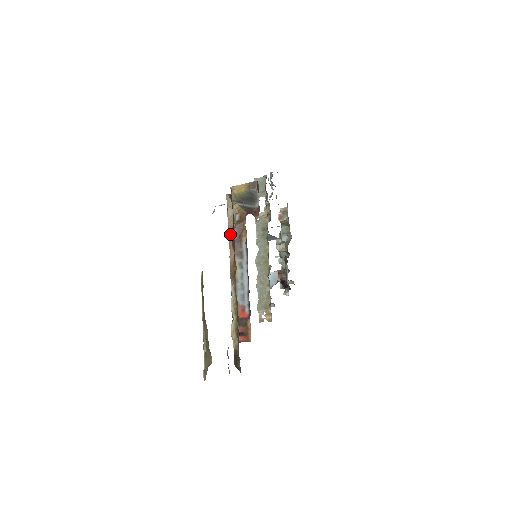
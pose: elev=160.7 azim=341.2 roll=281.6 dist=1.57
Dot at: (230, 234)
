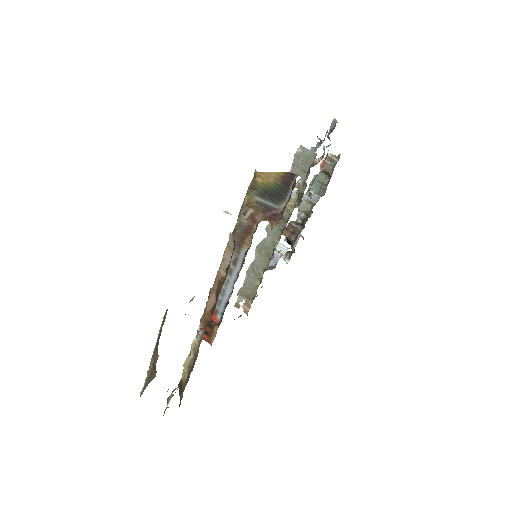
Dot at: (218, 280)
